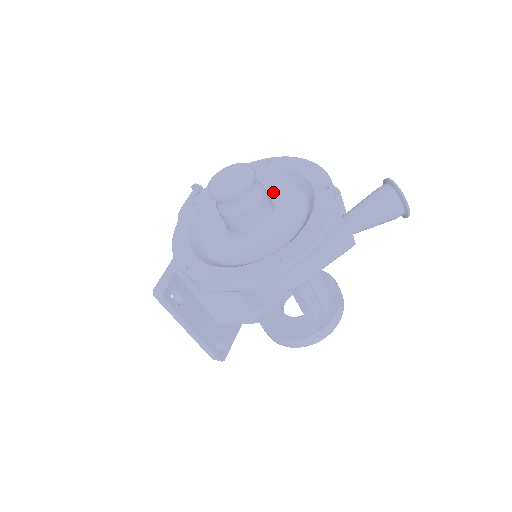
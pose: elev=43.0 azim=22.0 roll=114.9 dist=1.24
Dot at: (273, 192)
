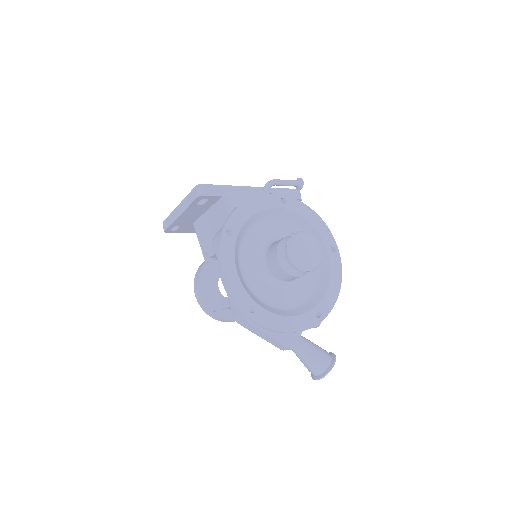
Dot at: occluded
